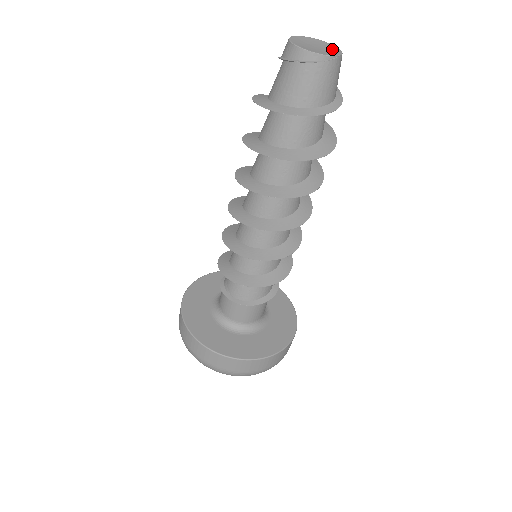
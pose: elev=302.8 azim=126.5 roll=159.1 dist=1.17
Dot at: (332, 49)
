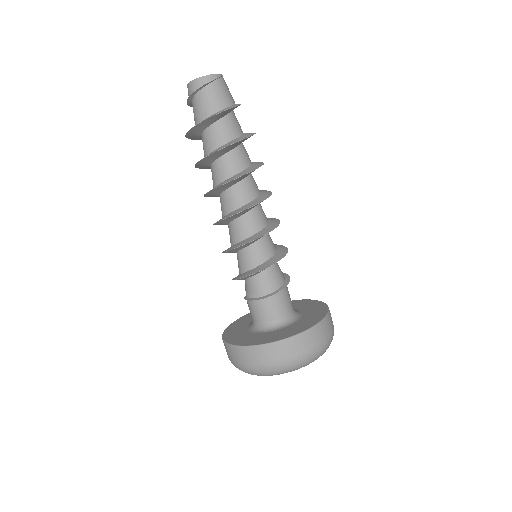
Dot at: occluded
